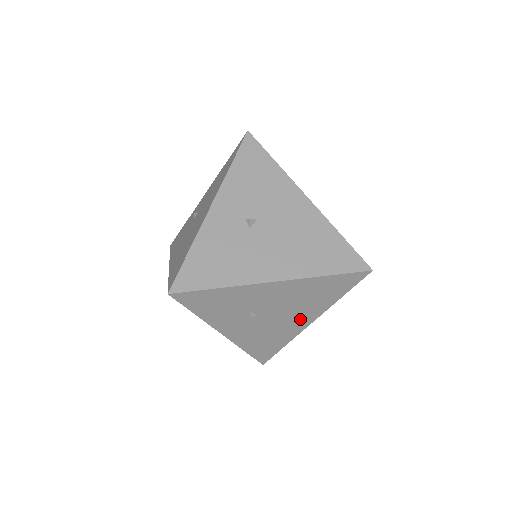
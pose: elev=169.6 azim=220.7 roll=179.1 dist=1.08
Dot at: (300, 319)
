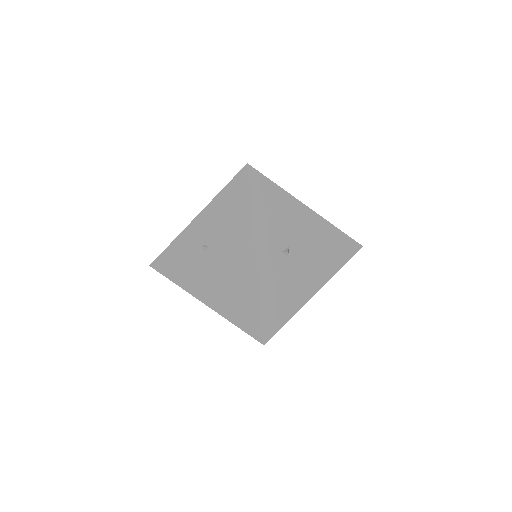
Dot at: occluded
